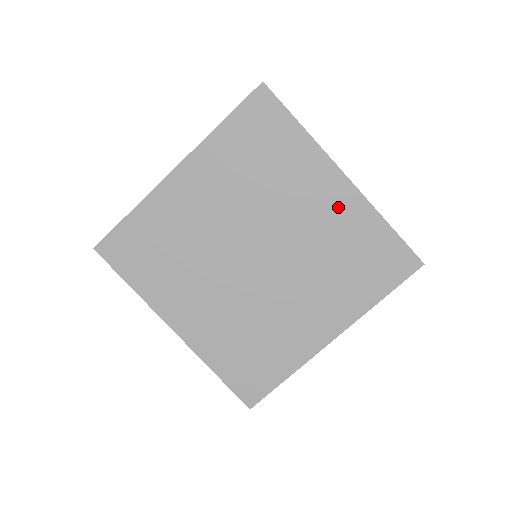
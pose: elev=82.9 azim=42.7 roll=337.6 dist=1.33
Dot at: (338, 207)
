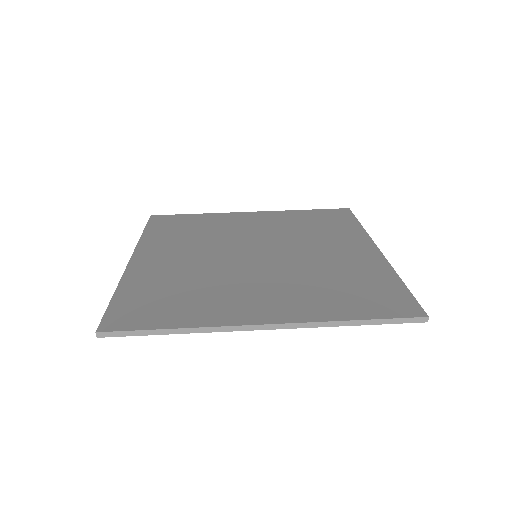
Dot at: (268, 219)
